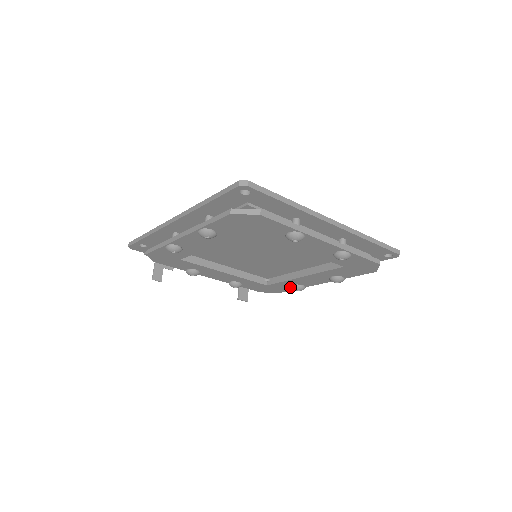
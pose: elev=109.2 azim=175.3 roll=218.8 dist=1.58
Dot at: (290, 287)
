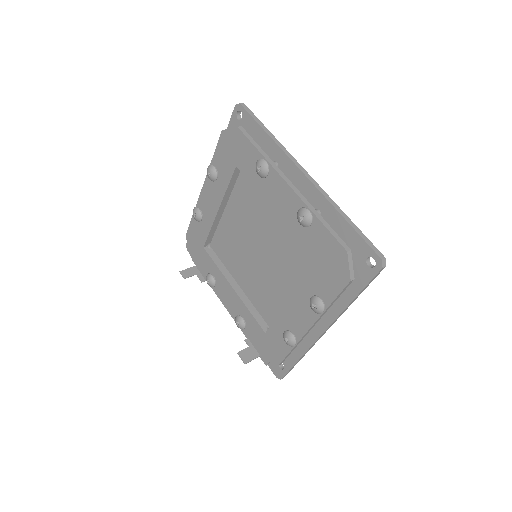
Dot at: (285, 342)
